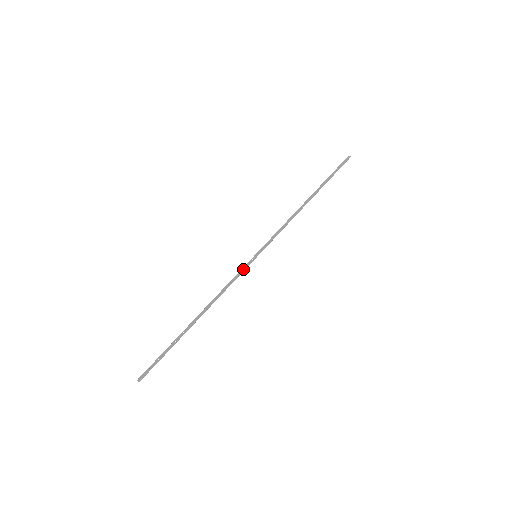
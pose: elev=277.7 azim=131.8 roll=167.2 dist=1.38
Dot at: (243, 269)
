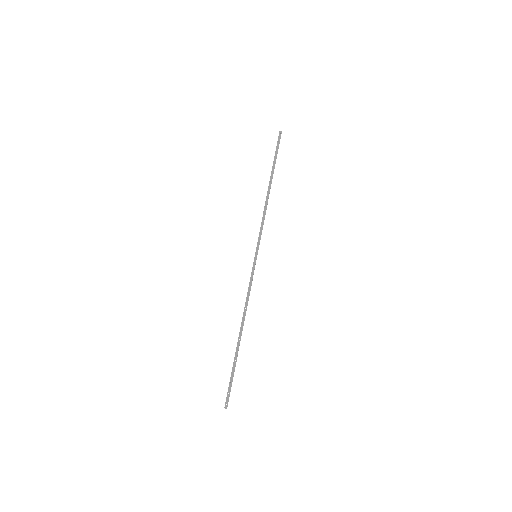
Dot at: (252, 272)
